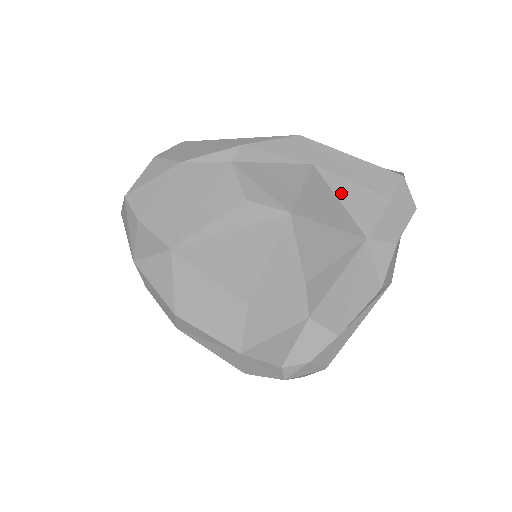
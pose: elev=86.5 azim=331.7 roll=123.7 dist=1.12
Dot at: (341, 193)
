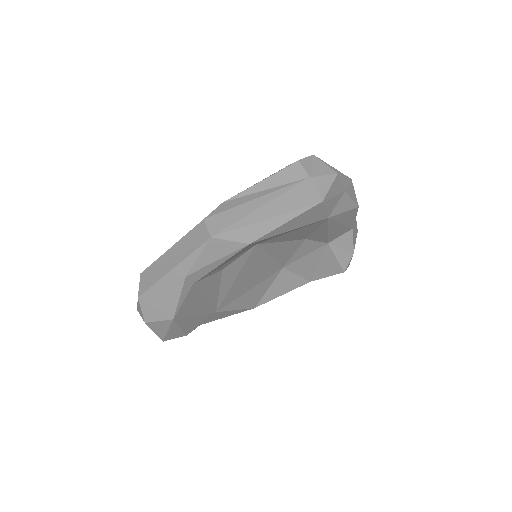
Dot at: (286, 230)
